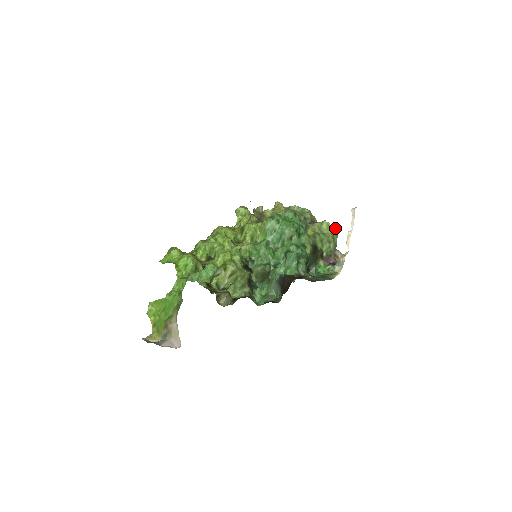
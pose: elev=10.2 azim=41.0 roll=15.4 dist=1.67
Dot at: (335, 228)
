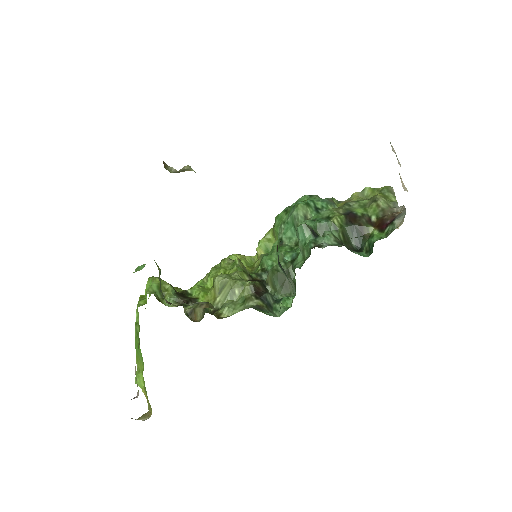
Dot at: (385, 186)
